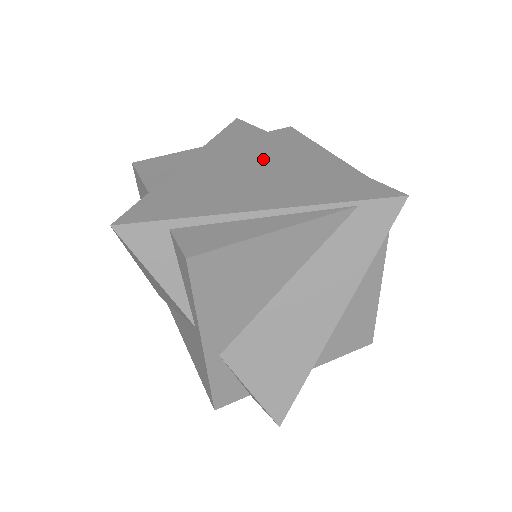
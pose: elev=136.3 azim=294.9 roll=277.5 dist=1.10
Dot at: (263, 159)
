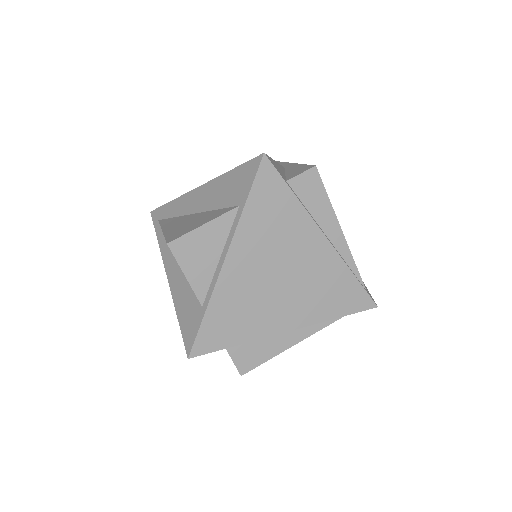
Dot at: (289, 256)
